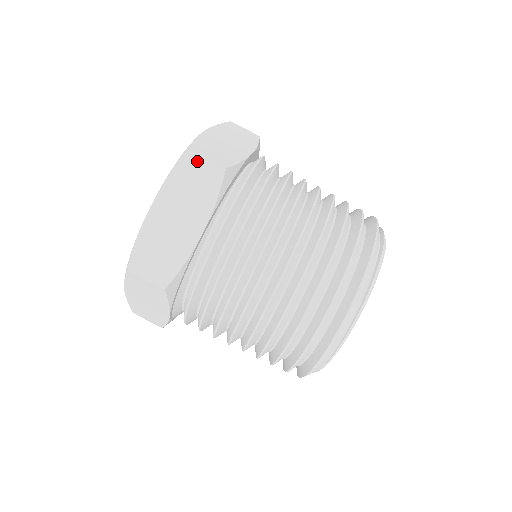
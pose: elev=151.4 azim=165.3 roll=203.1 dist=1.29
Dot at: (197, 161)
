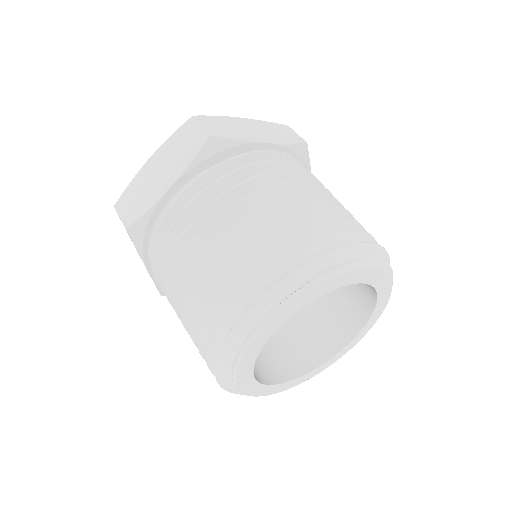
Dot at: (194, 126)
